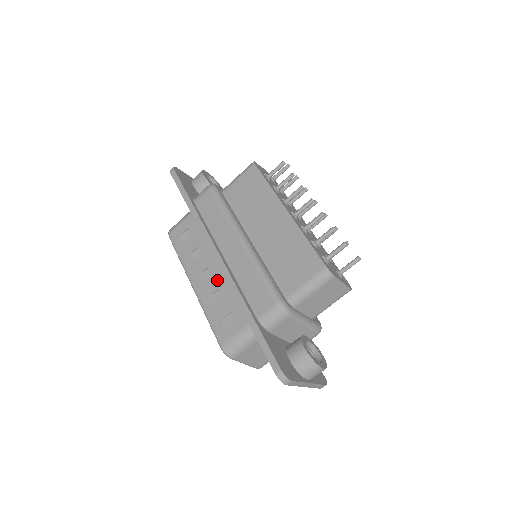
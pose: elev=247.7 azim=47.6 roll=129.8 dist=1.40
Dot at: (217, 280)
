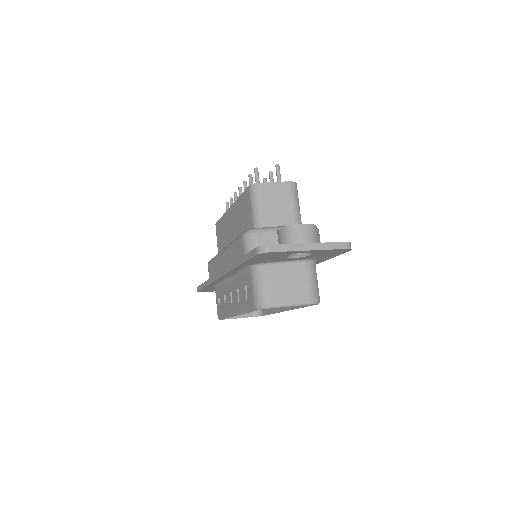
Dot at: (234, 288)
